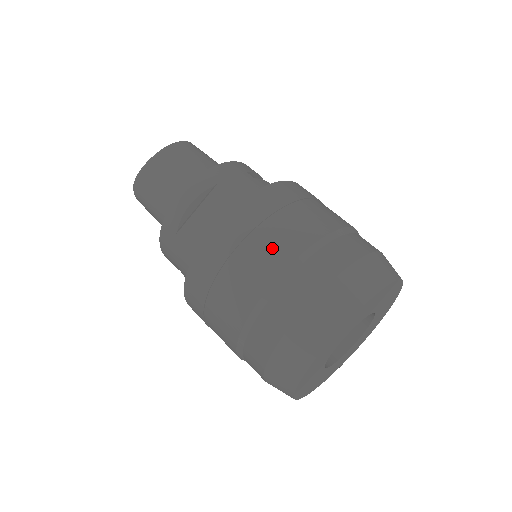
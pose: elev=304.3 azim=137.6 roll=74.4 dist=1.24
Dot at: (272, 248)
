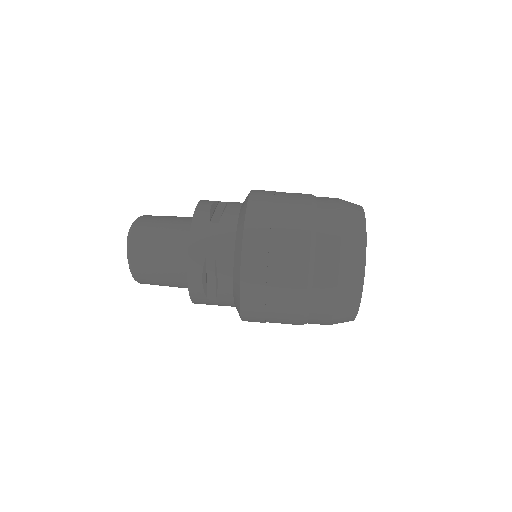
Dot at: (295, 193)
